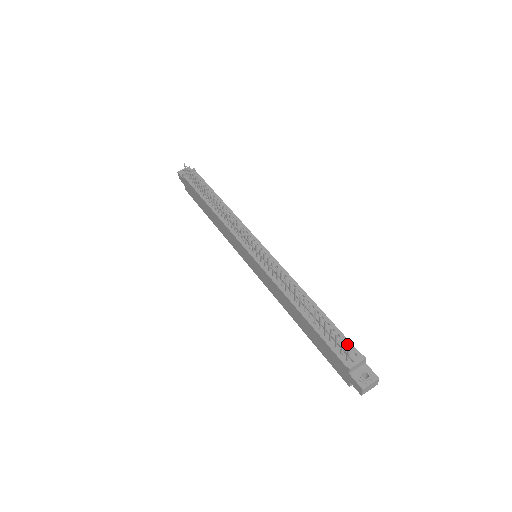
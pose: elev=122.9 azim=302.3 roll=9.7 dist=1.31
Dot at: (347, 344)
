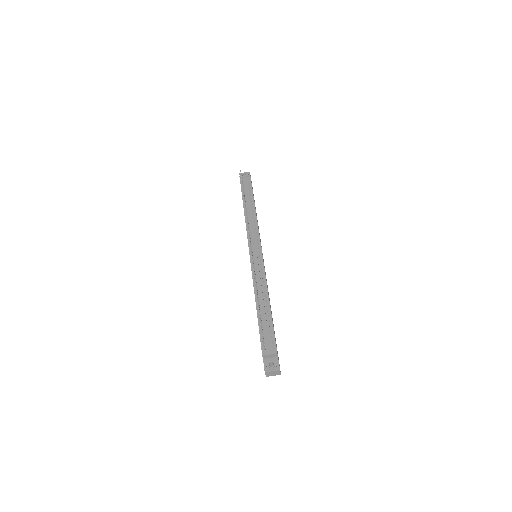
Dot at: (272, 339)
